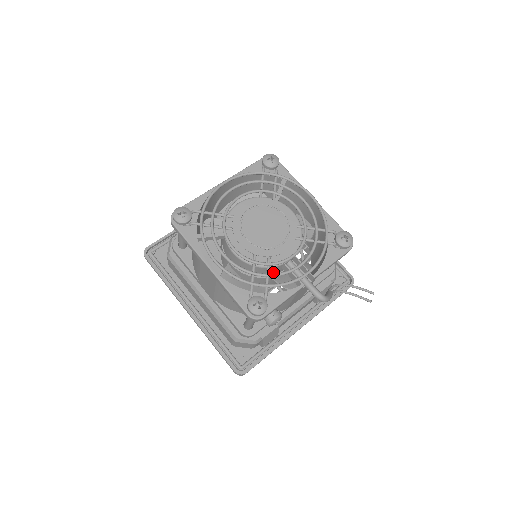
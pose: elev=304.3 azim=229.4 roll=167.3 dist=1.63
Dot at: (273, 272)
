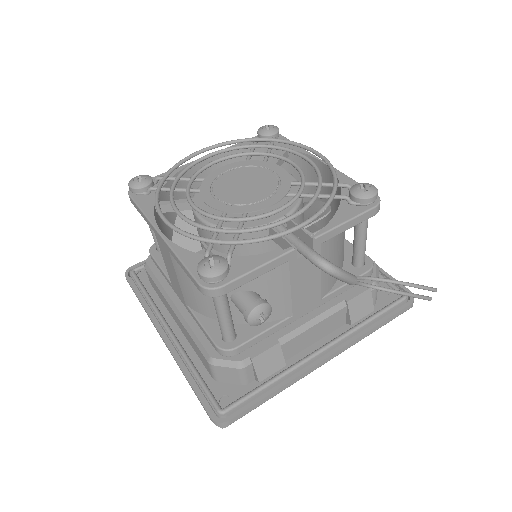
Dot at: (258, 246)
